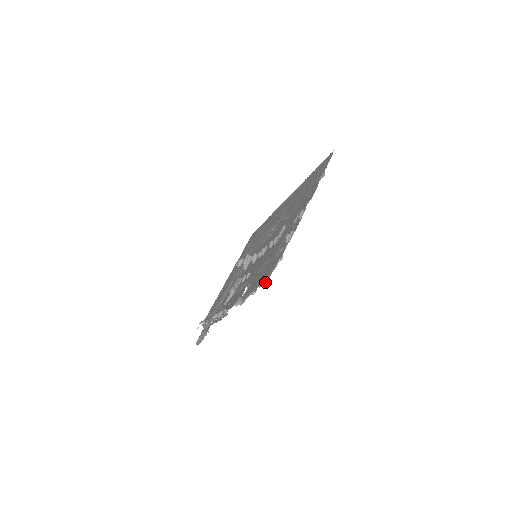
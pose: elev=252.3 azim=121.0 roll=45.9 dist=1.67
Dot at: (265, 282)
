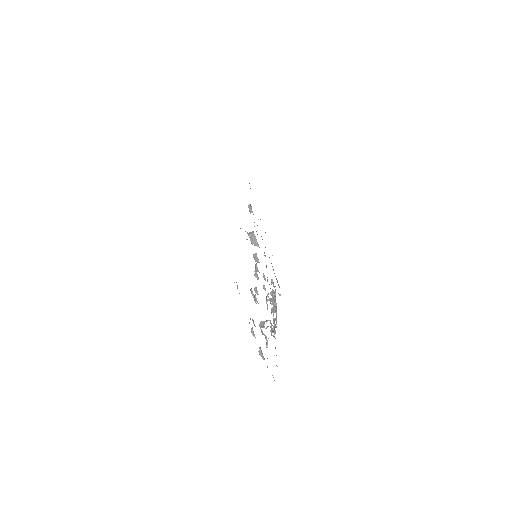
Dot at: occluded
